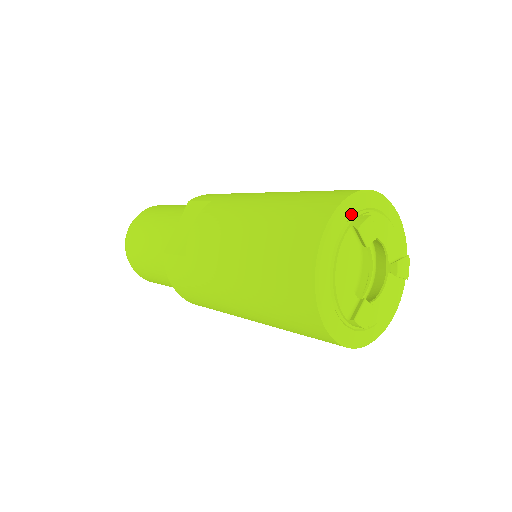
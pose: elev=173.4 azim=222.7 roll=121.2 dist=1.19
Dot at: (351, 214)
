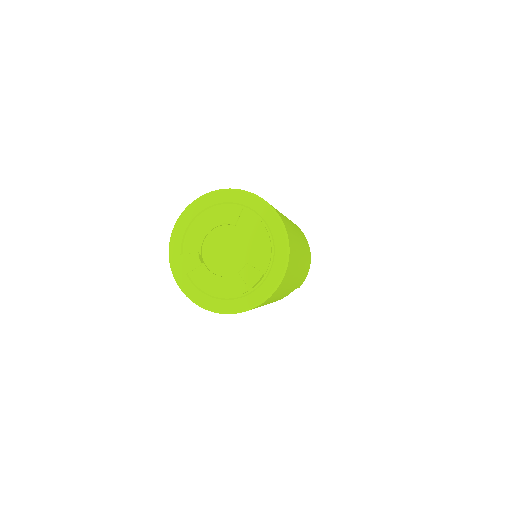
Dot at: (237, 201)
